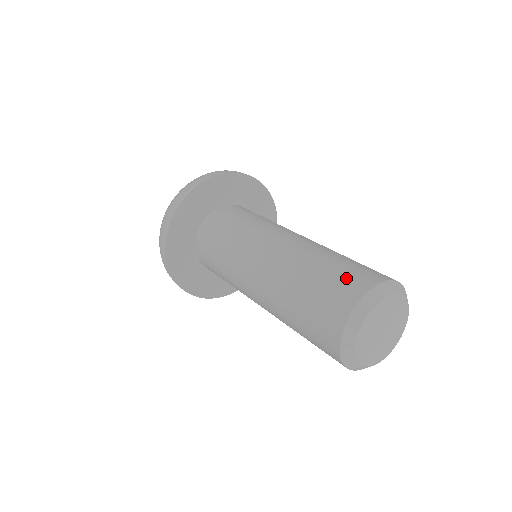
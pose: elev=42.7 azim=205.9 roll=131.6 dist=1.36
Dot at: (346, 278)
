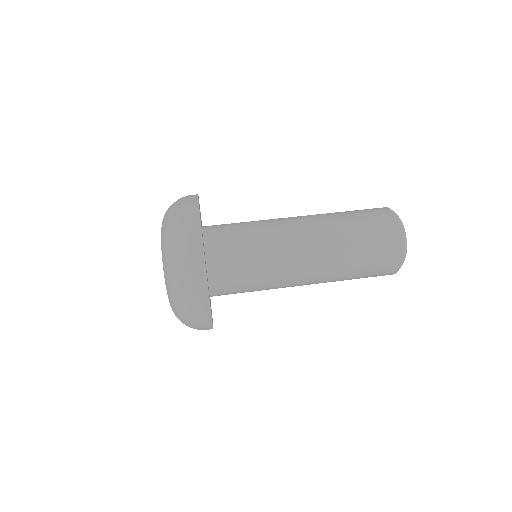
Dot at: (371, 210)
